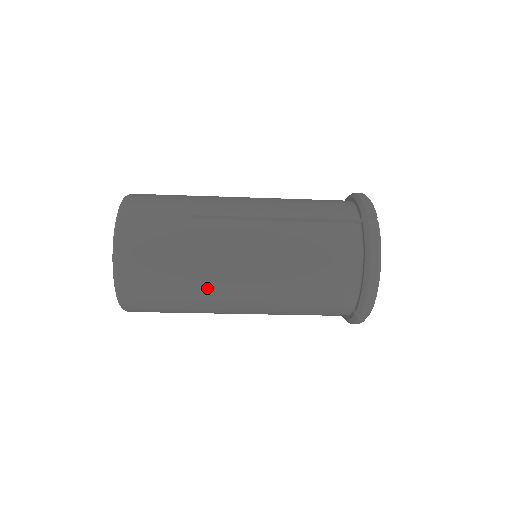
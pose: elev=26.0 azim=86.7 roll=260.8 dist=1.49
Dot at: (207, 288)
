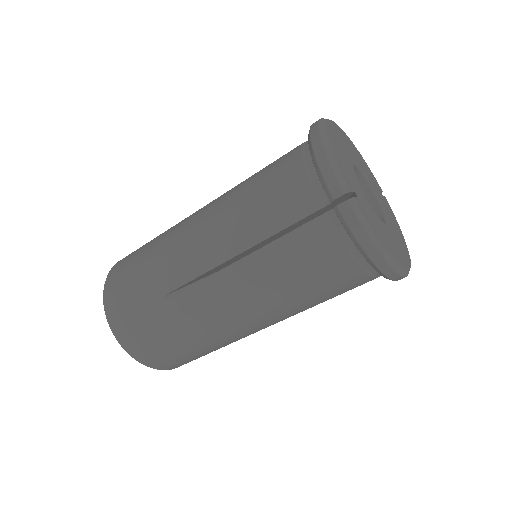
Dot at: (169, 263)
